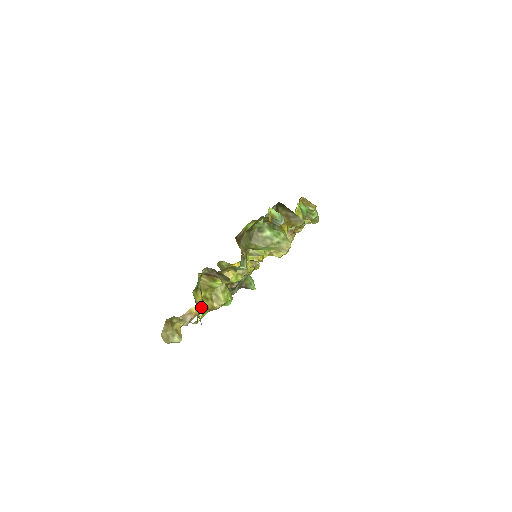
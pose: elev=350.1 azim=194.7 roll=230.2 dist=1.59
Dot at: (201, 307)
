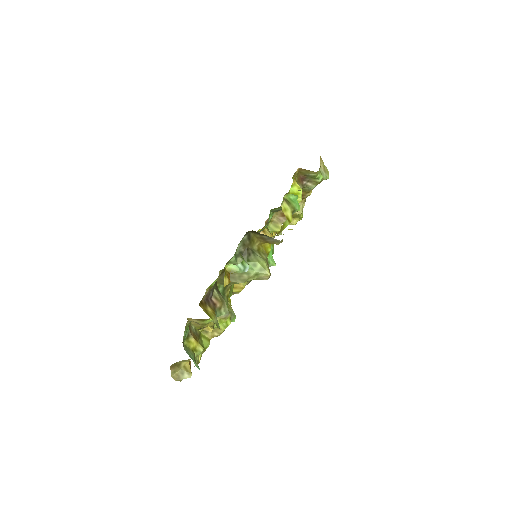
Dot at: (198, 349)
